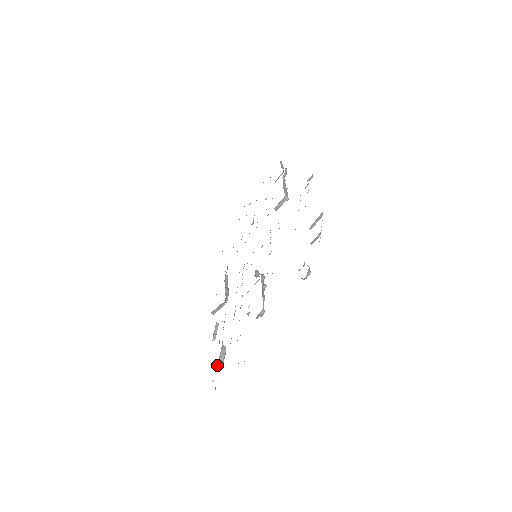
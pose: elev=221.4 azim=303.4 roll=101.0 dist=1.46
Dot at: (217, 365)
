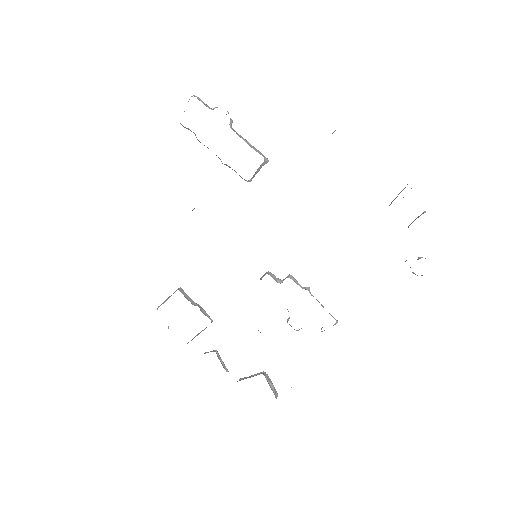
Dot at: occluded
